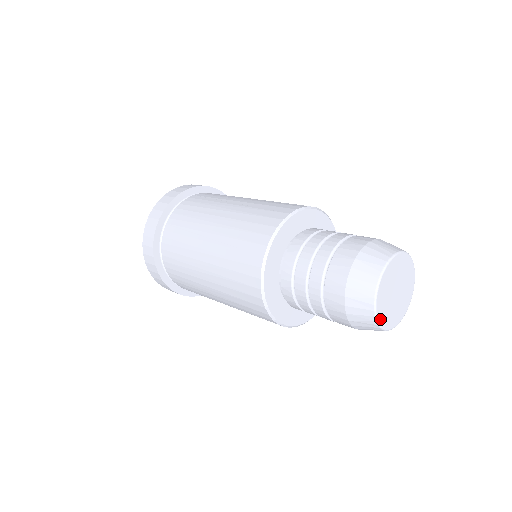
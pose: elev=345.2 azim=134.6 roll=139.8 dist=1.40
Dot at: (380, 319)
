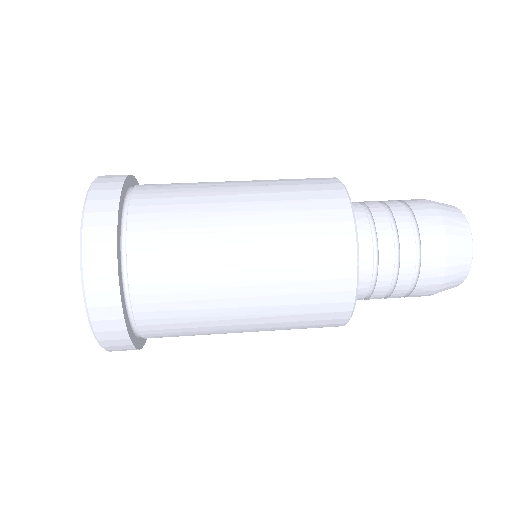
Dot at: occluded
